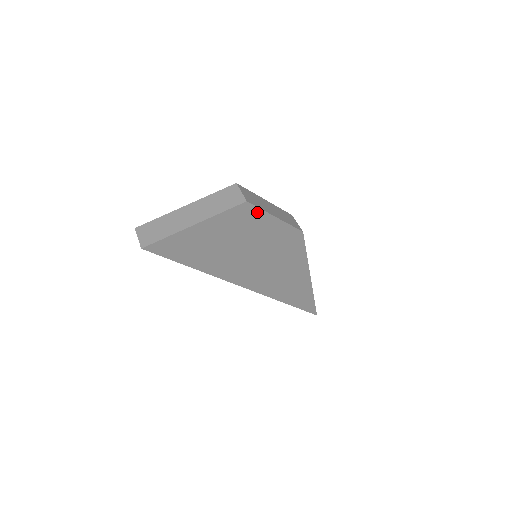
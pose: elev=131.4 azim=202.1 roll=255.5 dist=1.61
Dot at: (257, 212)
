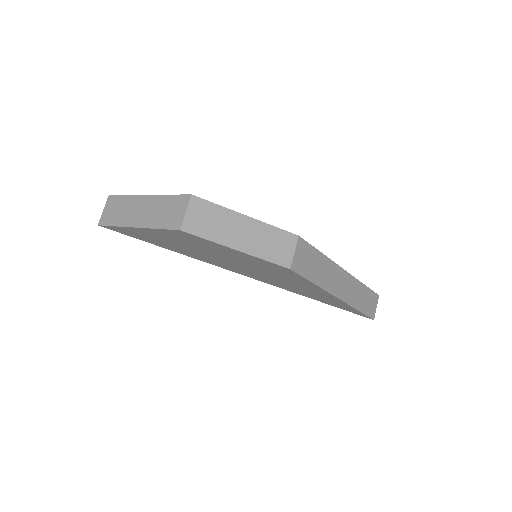
Dot at: (204, 240)
